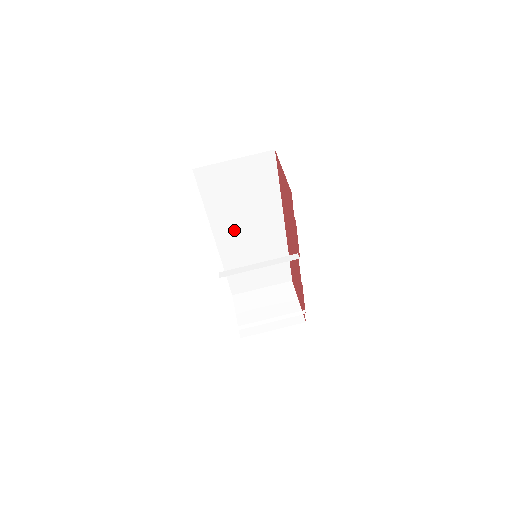
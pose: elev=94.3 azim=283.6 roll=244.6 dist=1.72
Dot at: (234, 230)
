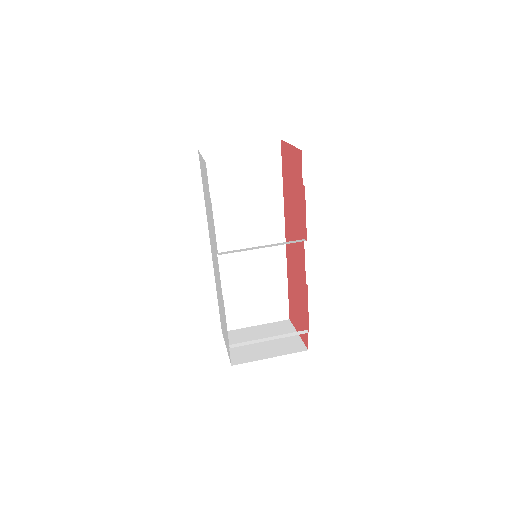
Dot at: (232, 236)
